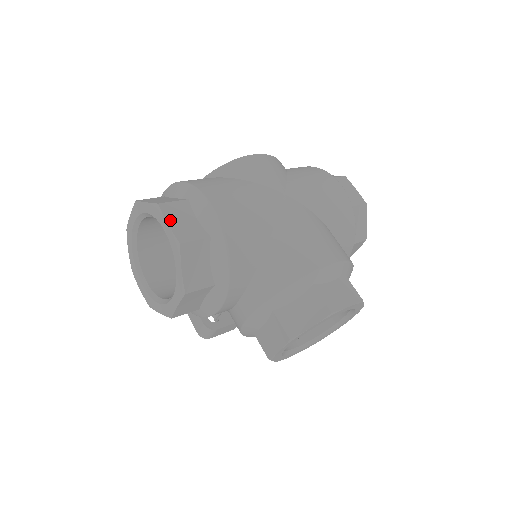
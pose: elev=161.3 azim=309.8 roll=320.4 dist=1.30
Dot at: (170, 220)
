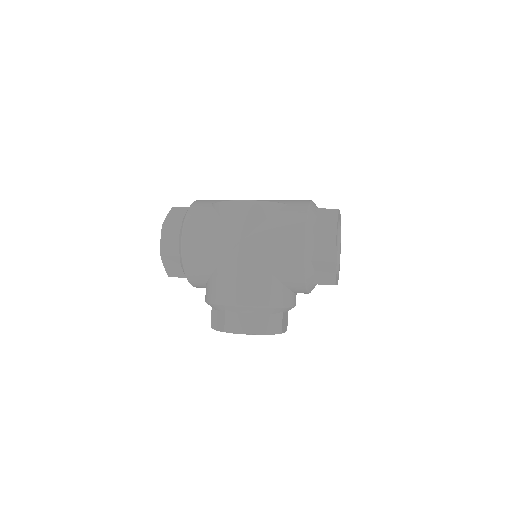
Dot at: (163, 238)
